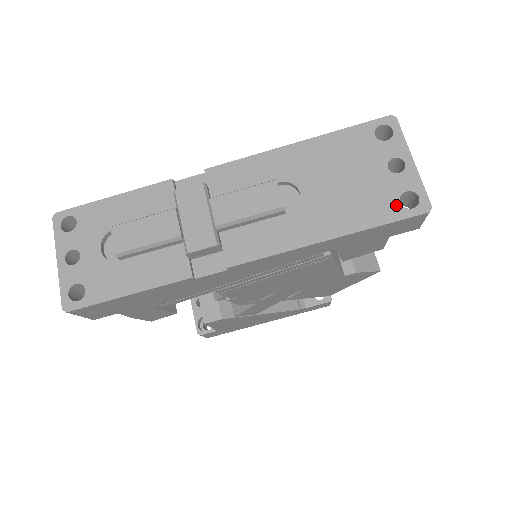
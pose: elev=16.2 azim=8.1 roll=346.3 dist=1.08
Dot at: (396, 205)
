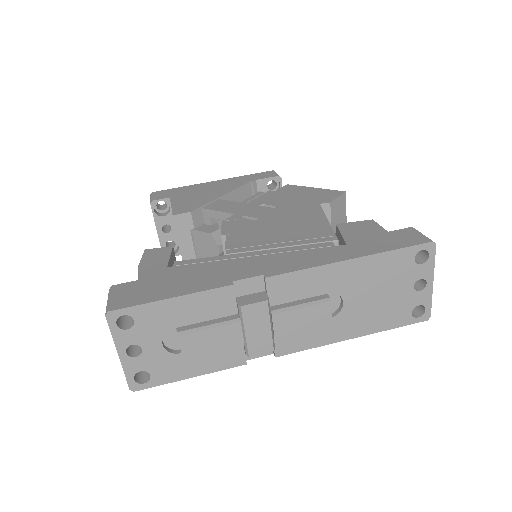
Dot at: (408, 315)
